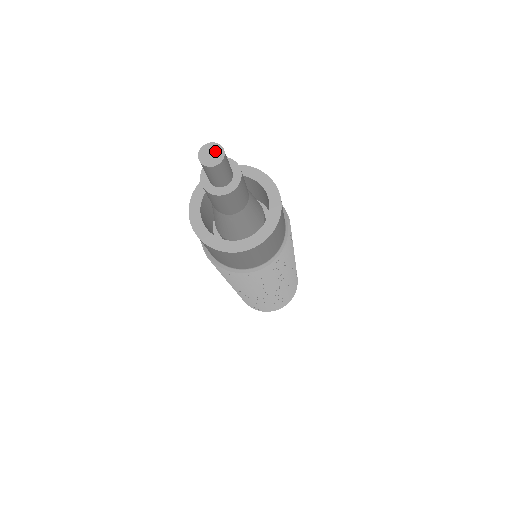
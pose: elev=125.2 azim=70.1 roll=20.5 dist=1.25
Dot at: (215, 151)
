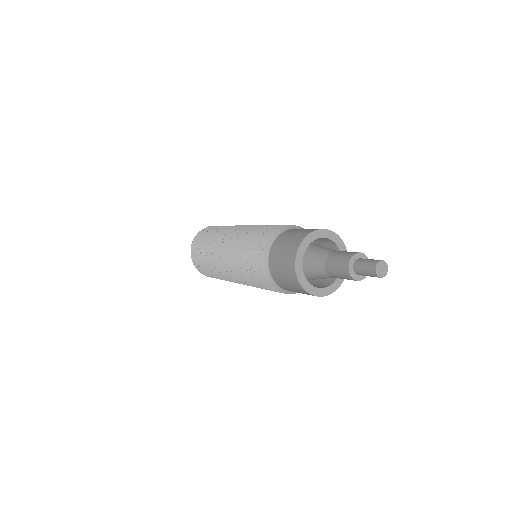
Dot at: (384, 269)
